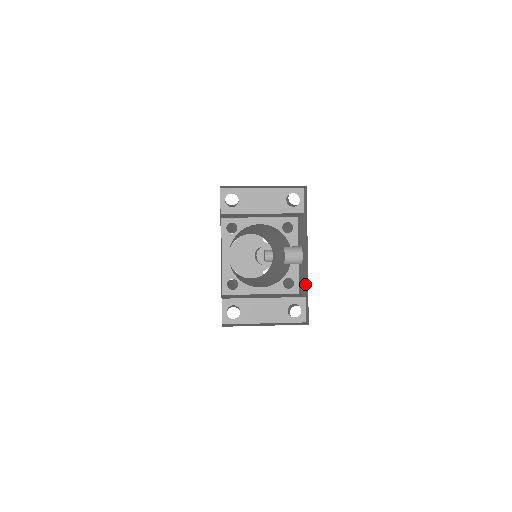
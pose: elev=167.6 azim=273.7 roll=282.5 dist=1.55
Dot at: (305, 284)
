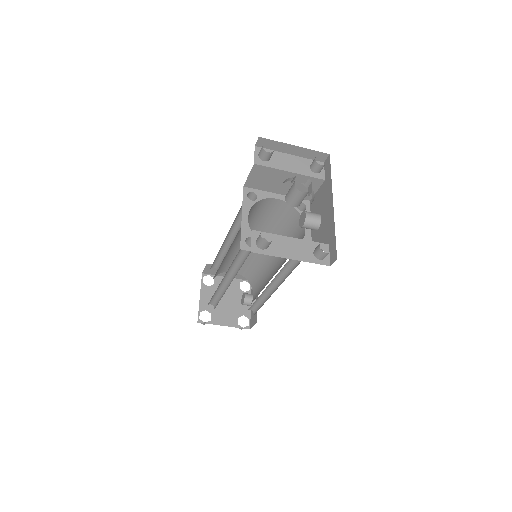
Dot at: (328, 234)
